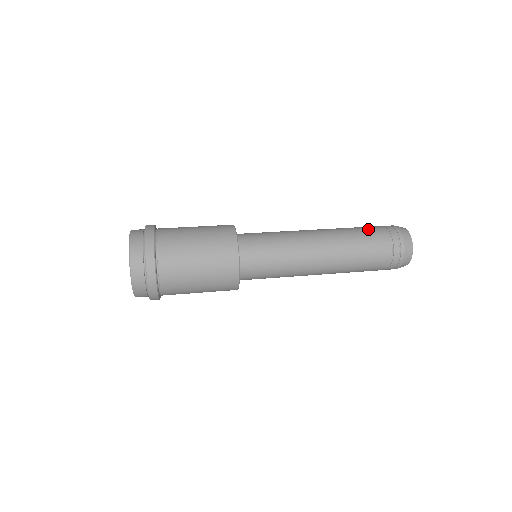
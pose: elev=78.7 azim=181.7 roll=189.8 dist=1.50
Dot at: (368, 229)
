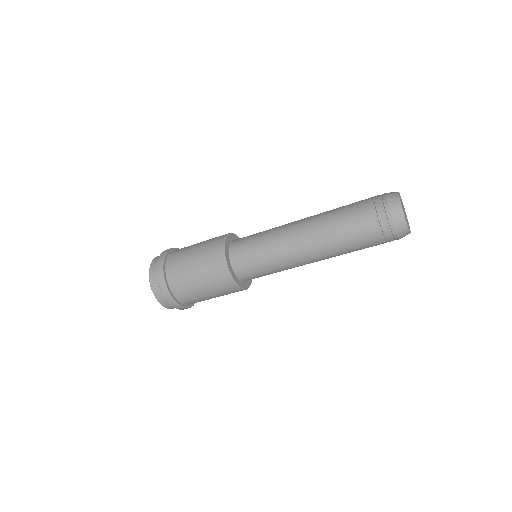
Dot at: (355, 222)
